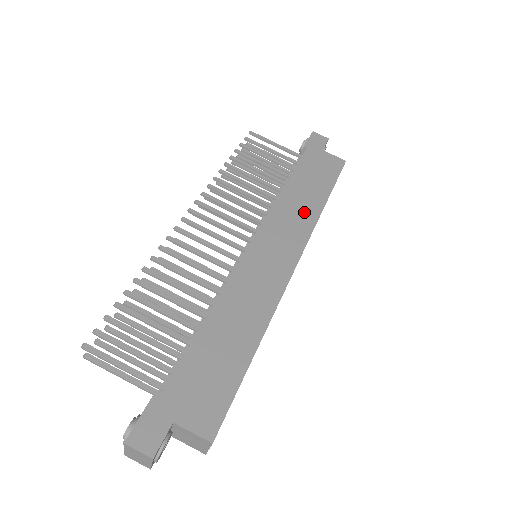
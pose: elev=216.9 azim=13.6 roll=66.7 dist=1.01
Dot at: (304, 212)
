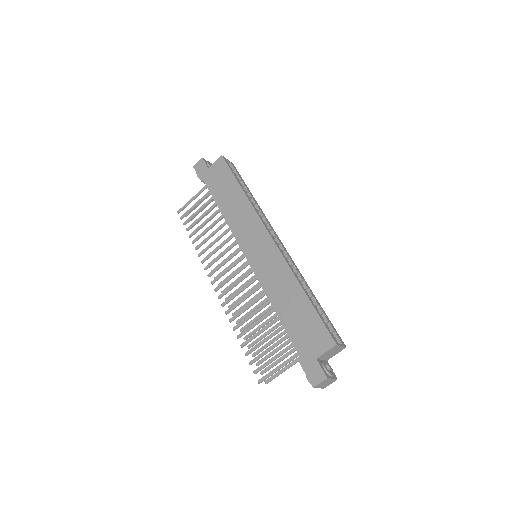
Dot at: (242, 210)
